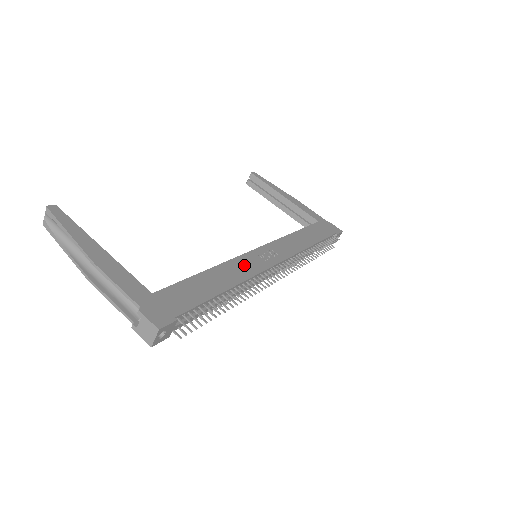
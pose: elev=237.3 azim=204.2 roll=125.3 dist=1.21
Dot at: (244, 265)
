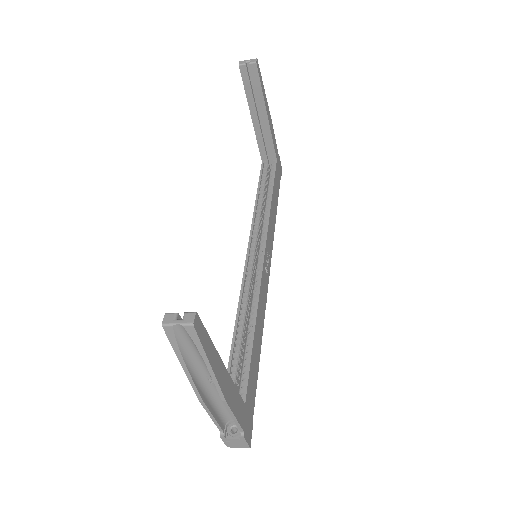
Dot at: (263, 296)
